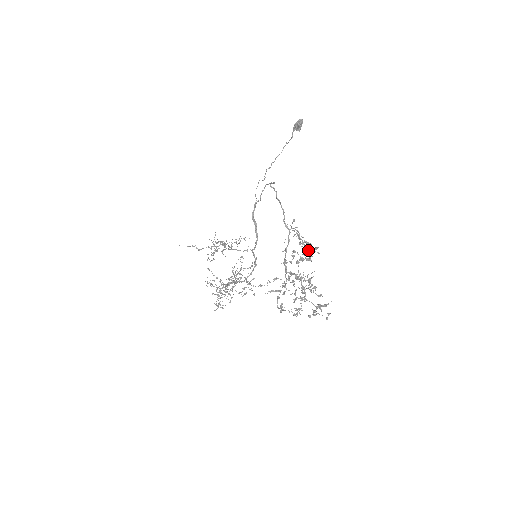
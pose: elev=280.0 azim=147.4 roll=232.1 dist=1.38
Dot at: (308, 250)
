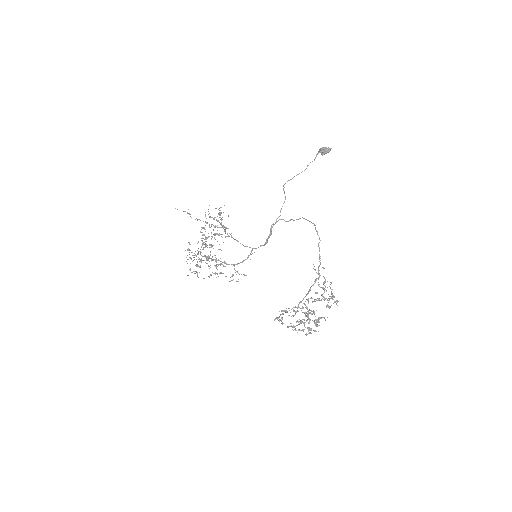
Dot at: (329, 298)
